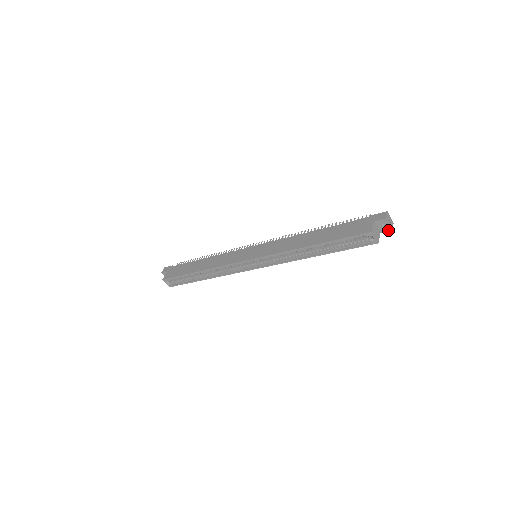
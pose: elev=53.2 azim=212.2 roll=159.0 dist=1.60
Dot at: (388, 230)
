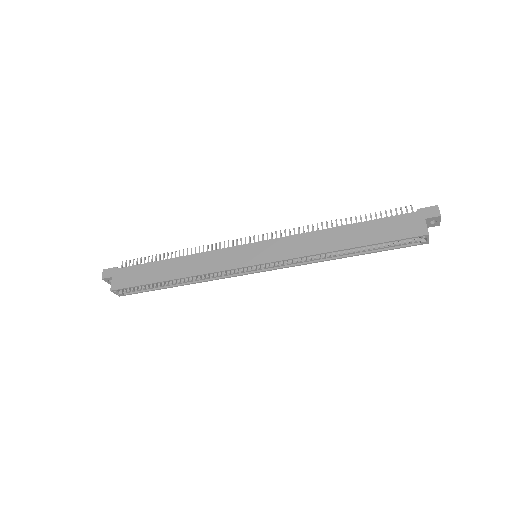
Dot at: occluded
